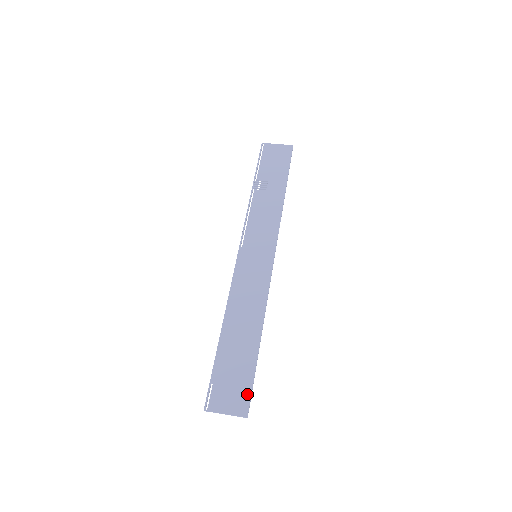
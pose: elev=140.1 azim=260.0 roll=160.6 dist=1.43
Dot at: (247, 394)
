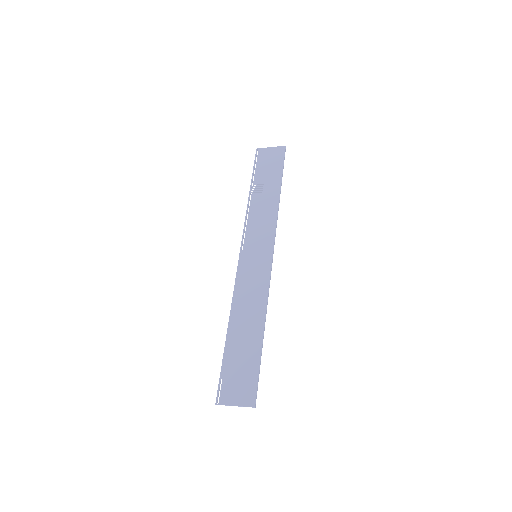
Dot at: (253, 385)
